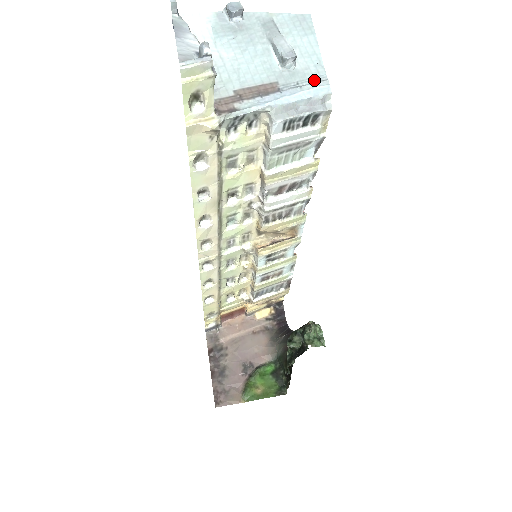
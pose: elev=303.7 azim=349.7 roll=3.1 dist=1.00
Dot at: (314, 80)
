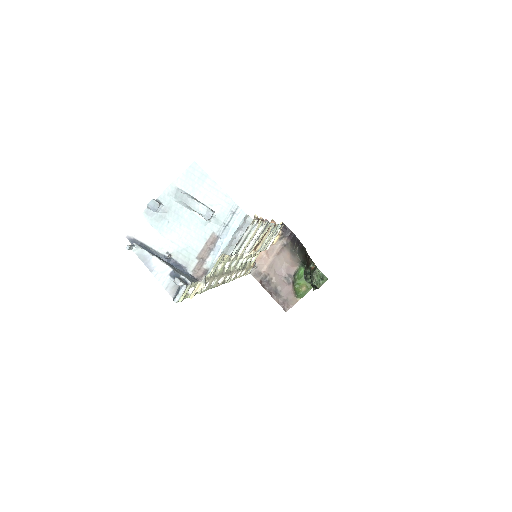
Dot at: (231, 213)
